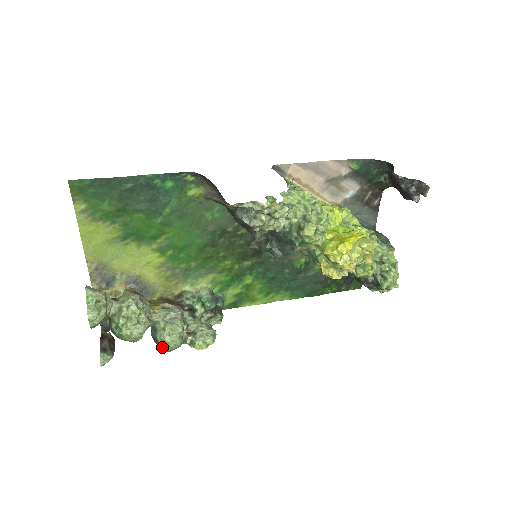
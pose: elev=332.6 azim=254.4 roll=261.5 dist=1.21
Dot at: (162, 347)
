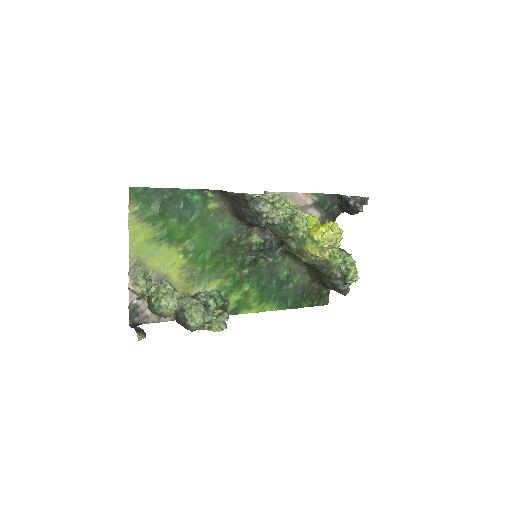
Dot at: (189, 323)
